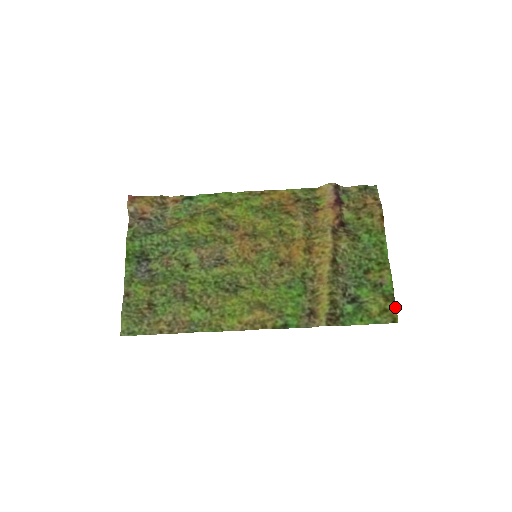
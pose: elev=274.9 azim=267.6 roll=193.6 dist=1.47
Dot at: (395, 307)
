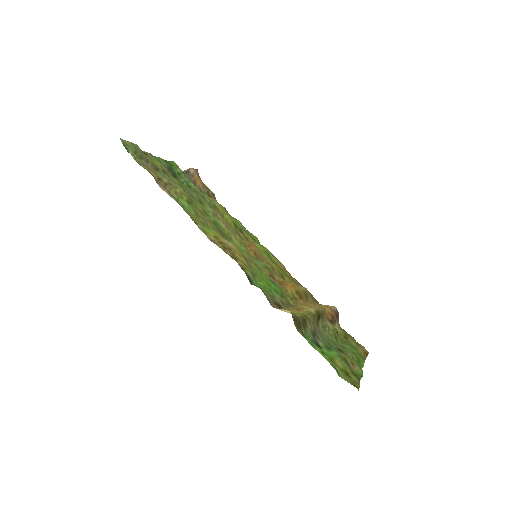
Dot at: (359, 383)
